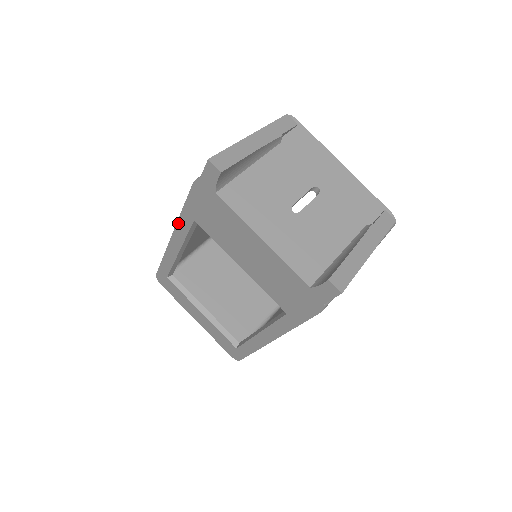
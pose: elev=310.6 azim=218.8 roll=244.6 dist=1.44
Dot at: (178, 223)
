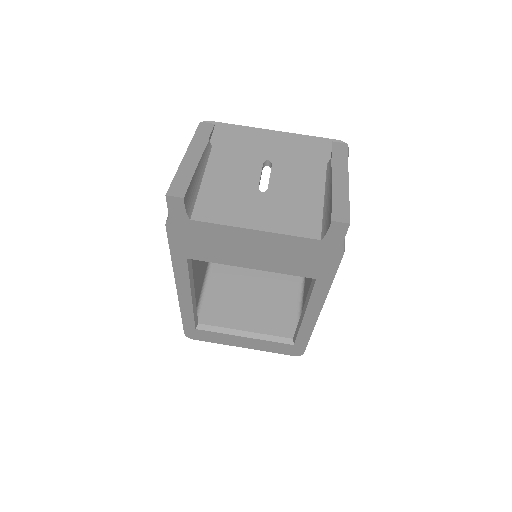
Dot at: (175, 272)
